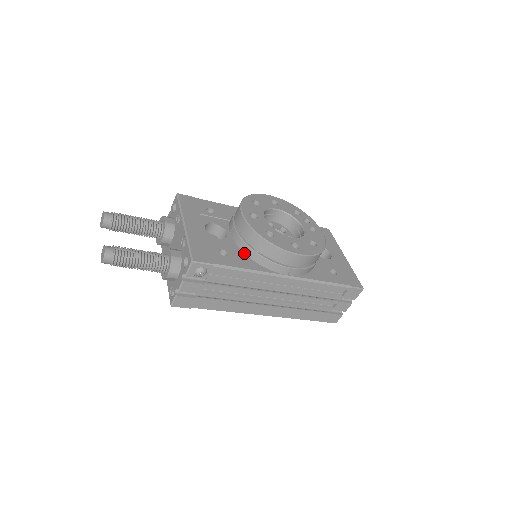
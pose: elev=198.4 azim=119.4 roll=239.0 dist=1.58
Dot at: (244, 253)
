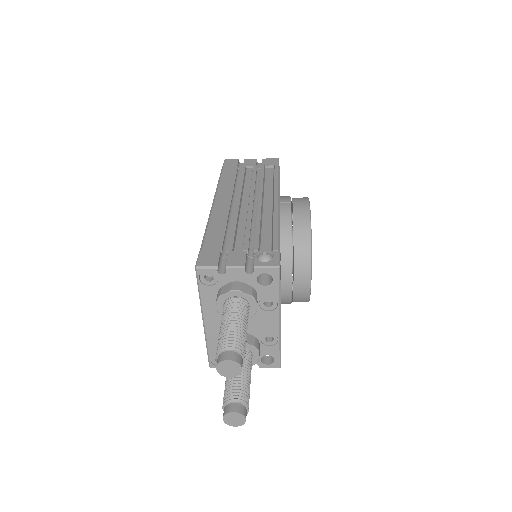
Dot at: (281, 302)
